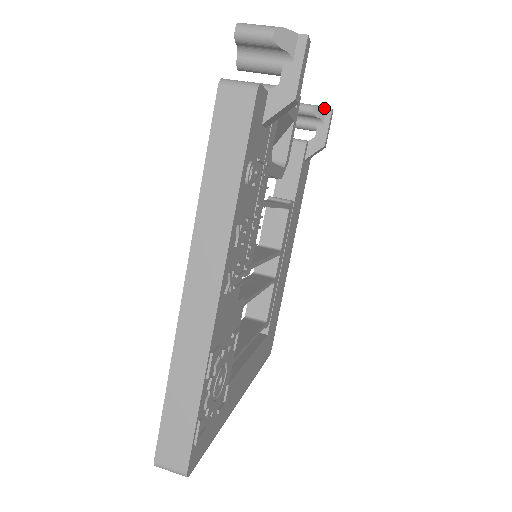
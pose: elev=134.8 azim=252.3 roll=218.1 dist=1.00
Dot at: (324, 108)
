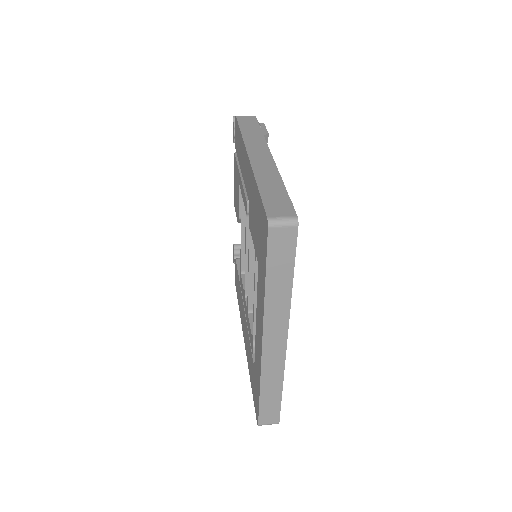
Dot at: occluded
